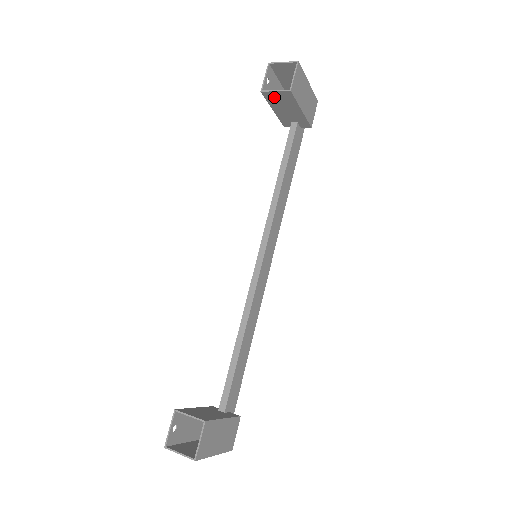
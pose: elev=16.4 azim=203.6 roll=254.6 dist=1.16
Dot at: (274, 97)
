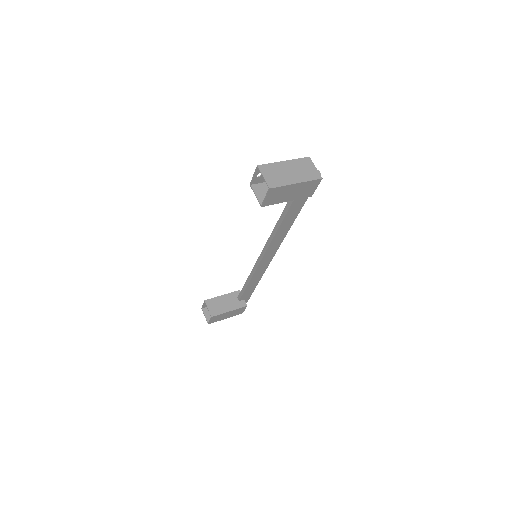
Dot at: (261, 190)
